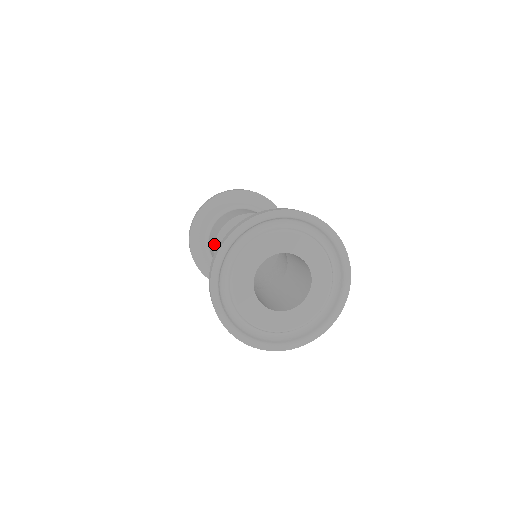
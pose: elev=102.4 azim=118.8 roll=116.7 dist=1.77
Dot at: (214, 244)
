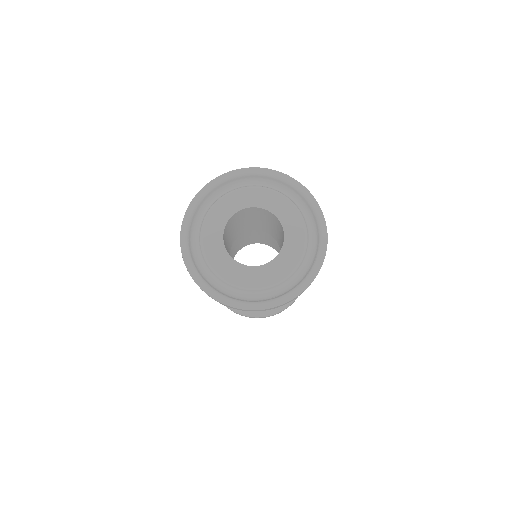
Dot at: occluded
